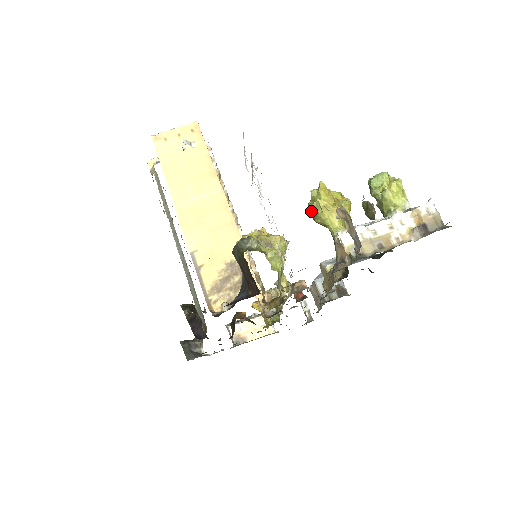
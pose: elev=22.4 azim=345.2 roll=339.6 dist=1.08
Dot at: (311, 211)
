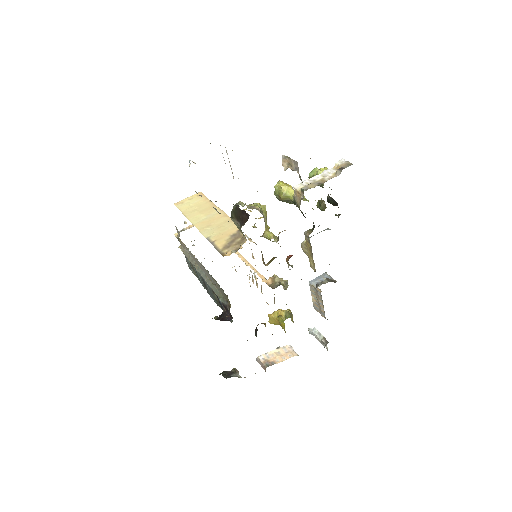
Dot at: (277, 194)
